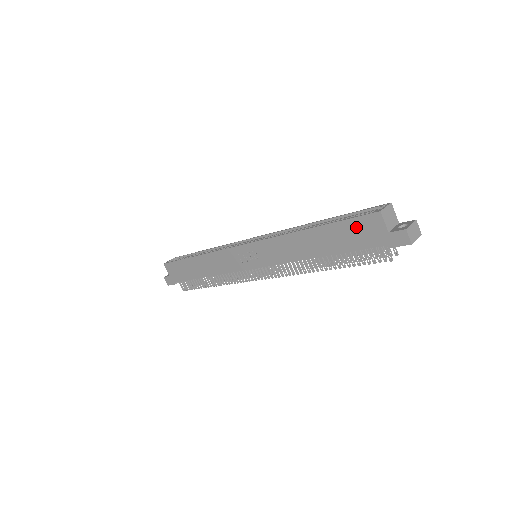
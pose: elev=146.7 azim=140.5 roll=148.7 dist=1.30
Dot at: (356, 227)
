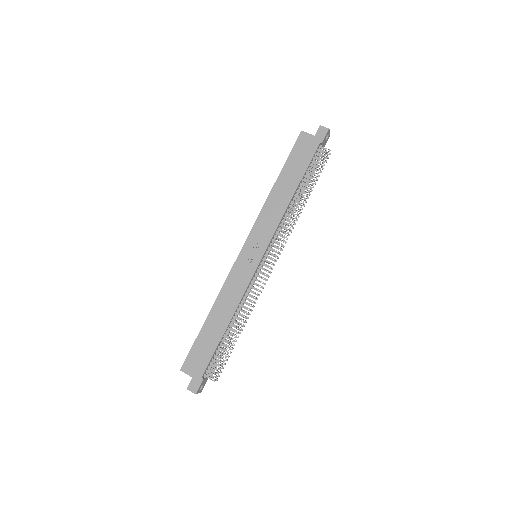
Dot at: (298, 151)
